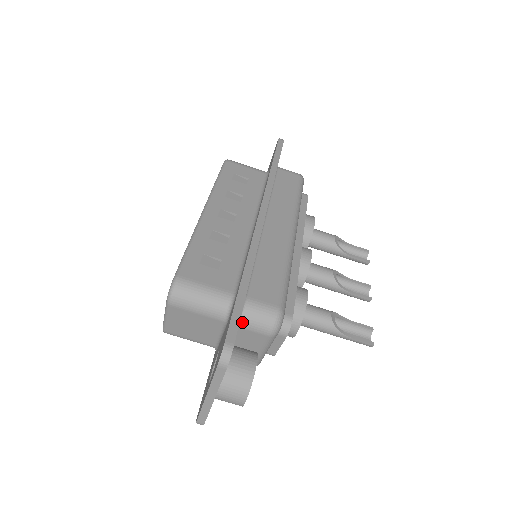
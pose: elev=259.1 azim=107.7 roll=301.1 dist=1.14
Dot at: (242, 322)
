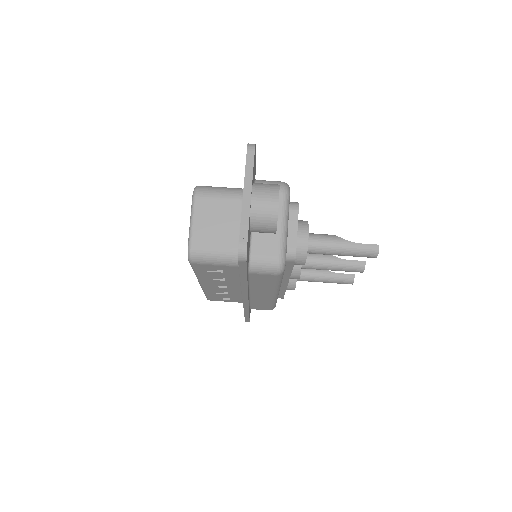
Dot at: occluded
